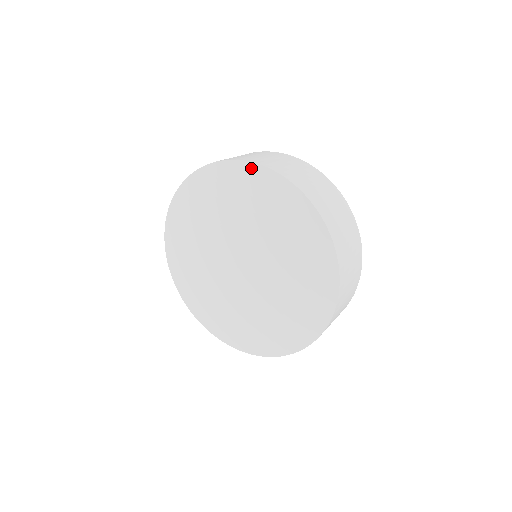
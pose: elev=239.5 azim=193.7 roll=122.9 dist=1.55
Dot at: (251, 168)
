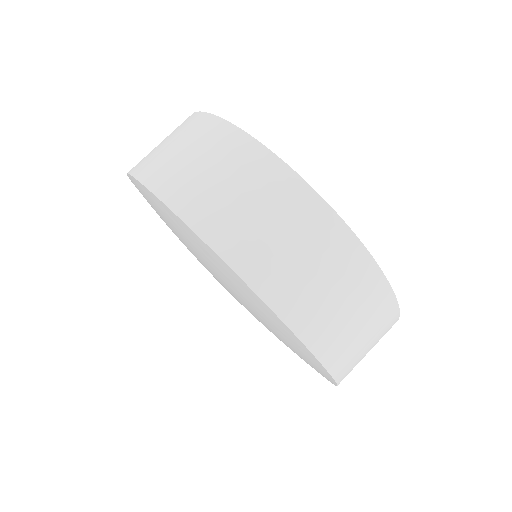
Dot at: (206, 247)
